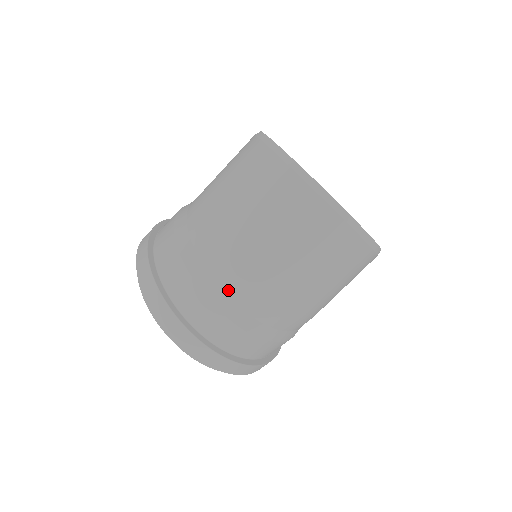
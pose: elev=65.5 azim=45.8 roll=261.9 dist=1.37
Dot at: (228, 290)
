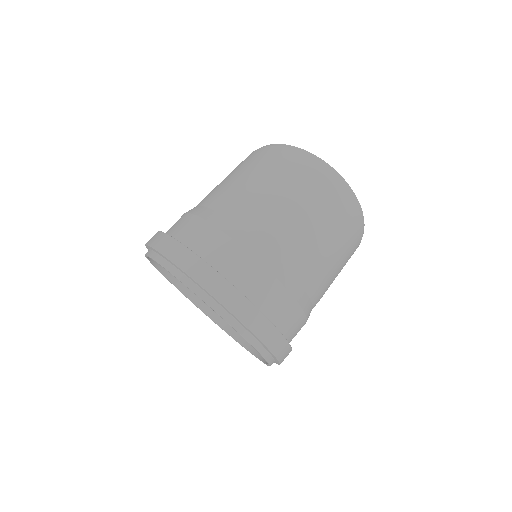
Dot at: (253, 231)
